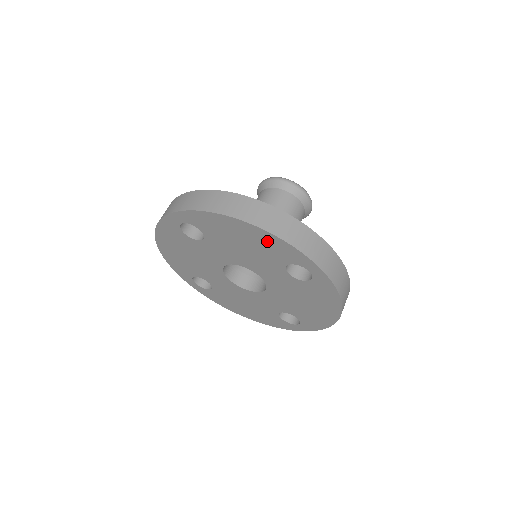
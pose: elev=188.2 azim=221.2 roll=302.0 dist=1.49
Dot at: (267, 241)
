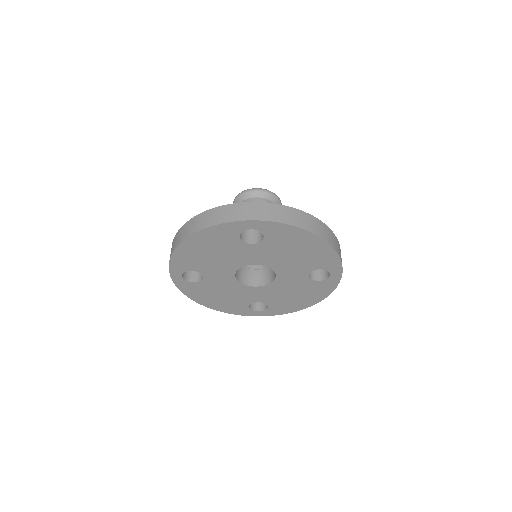
Dot at: (322, 253)
